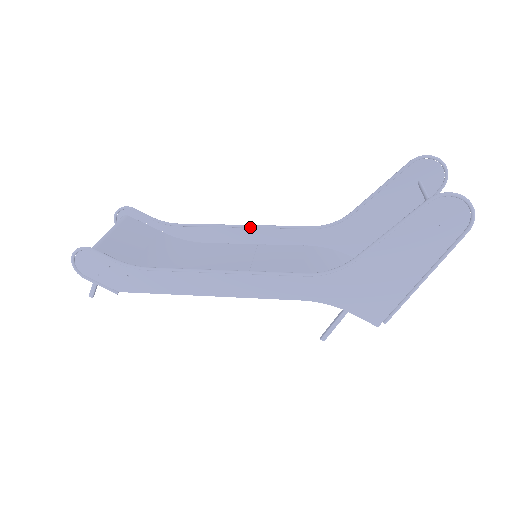
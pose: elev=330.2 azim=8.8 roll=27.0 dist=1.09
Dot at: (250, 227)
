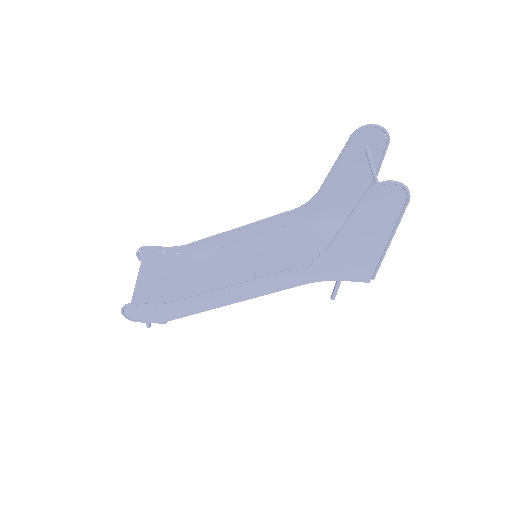
Dot at: (244, 228)
